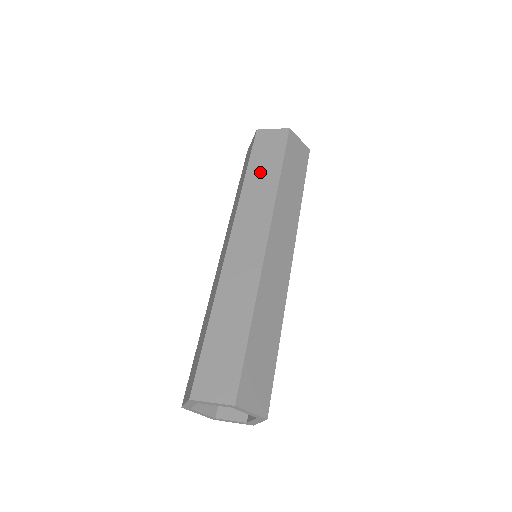
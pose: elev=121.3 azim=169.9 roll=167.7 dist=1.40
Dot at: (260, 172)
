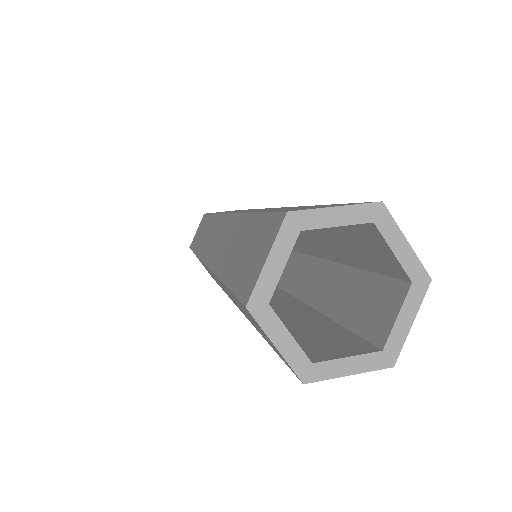
Dot at: occluded
